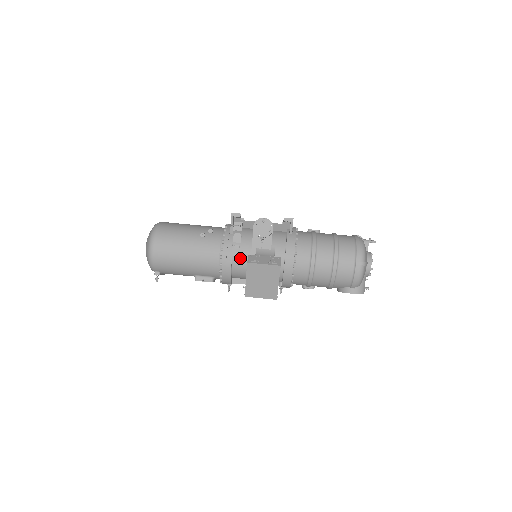
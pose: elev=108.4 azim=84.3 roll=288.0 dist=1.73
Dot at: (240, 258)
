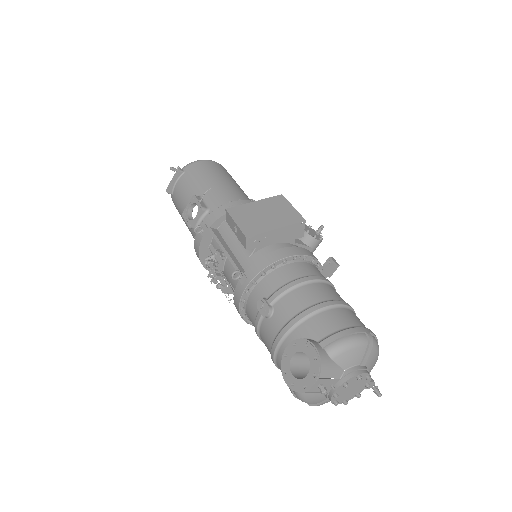
Dot at: occluded
